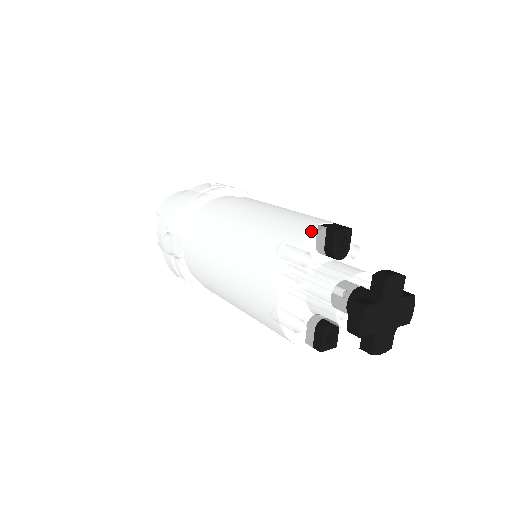
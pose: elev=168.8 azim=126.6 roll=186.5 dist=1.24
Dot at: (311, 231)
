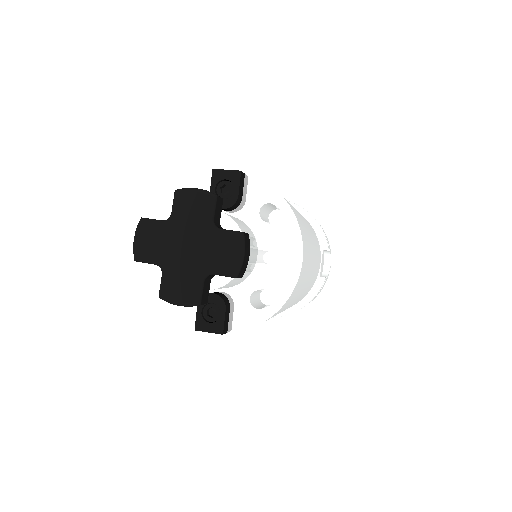
Dot at: (202, 176)
